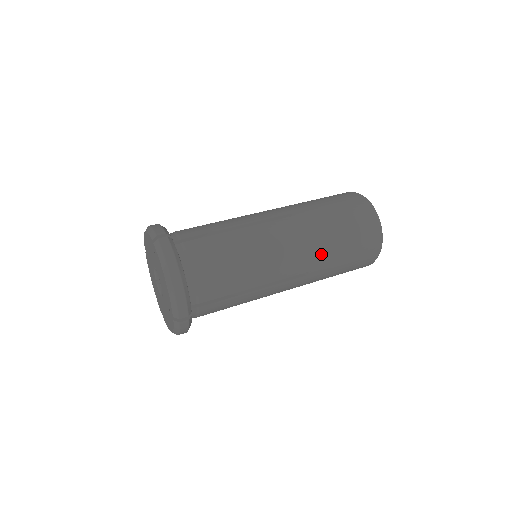
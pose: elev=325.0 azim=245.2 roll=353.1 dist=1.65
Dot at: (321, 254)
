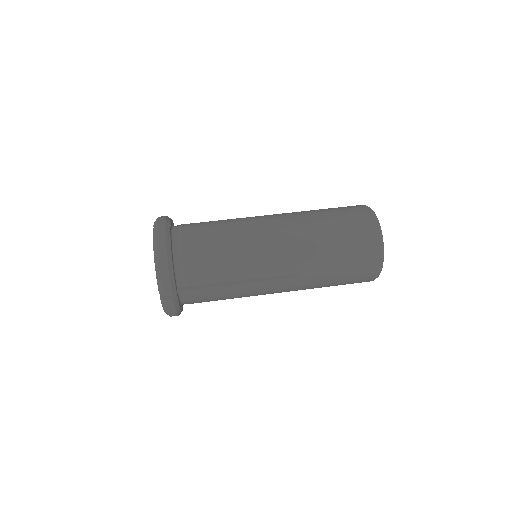
Dot at: (311, 257)
